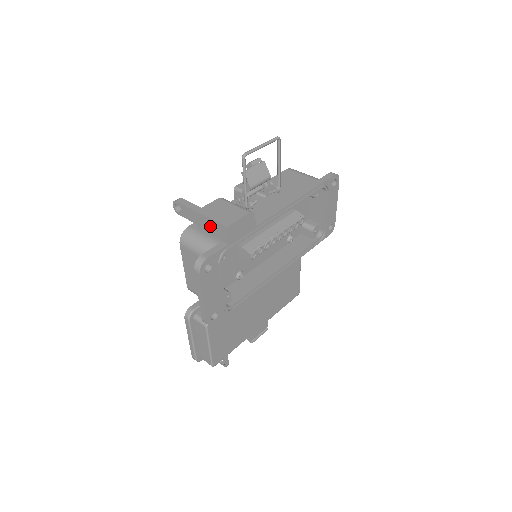
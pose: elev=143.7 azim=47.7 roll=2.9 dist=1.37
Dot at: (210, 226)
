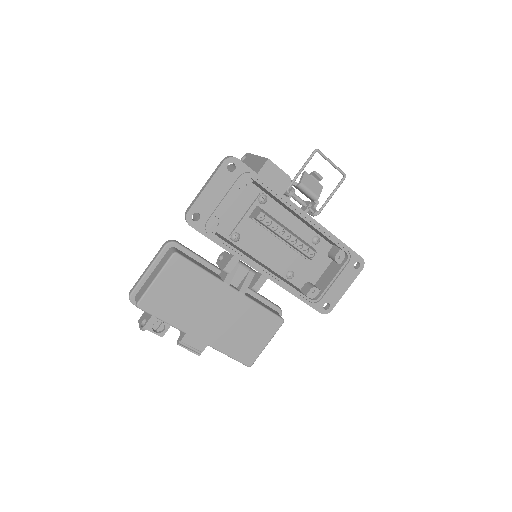
Dot at: (256, 163)
